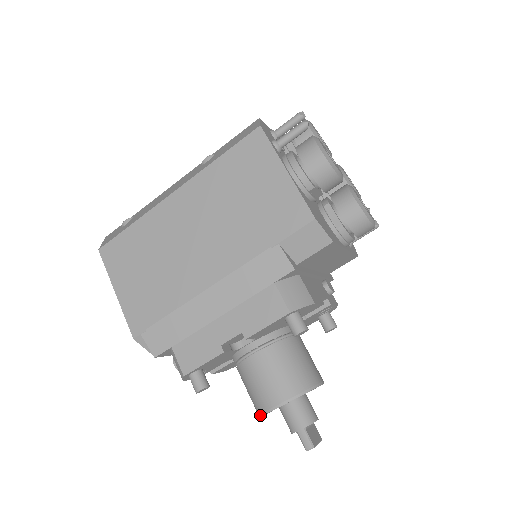
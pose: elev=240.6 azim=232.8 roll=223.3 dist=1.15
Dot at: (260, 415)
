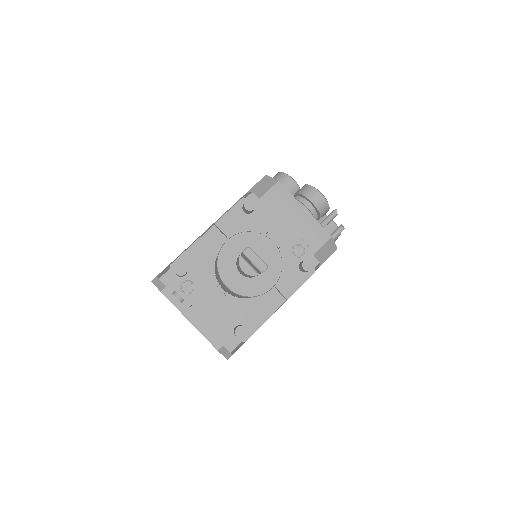
Dot at: (217, 265)
